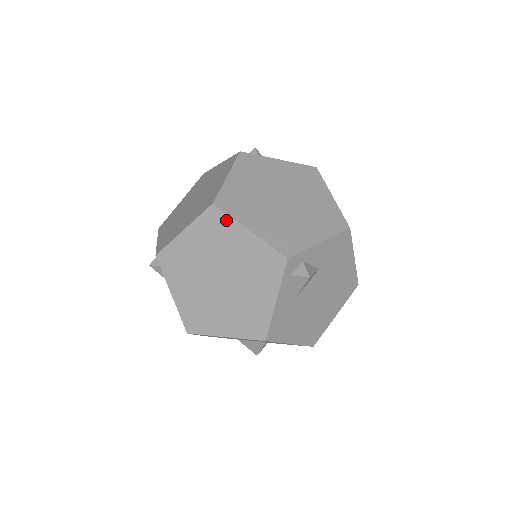
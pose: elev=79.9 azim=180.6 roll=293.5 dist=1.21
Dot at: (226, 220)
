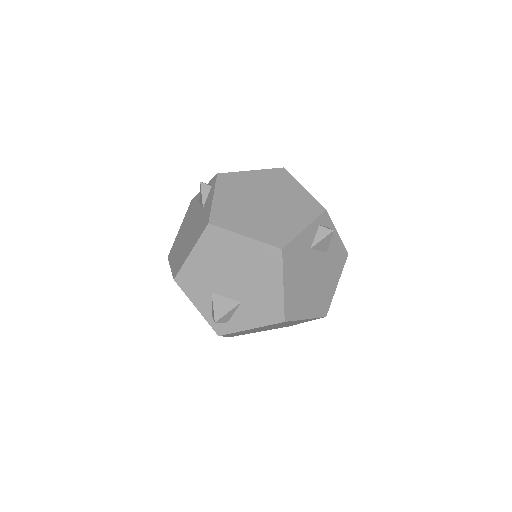
Dot at: (289, 177)
